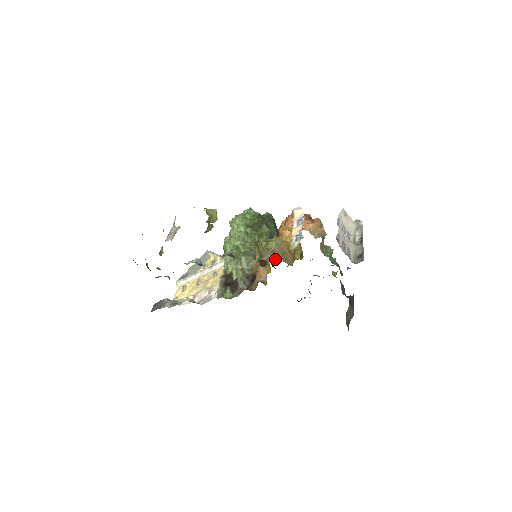
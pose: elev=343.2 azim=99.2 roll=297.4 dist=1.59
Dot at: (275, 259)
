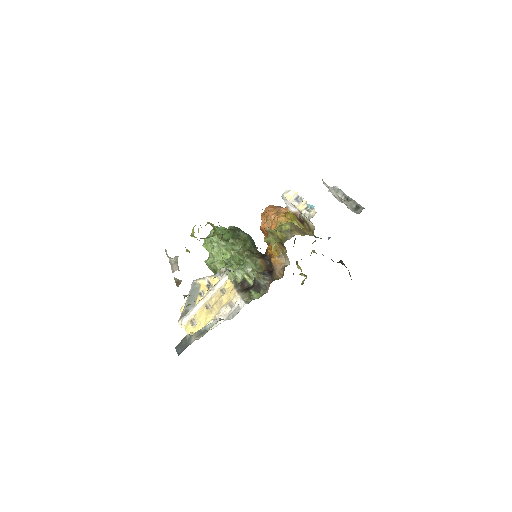
Dot at: occluded
